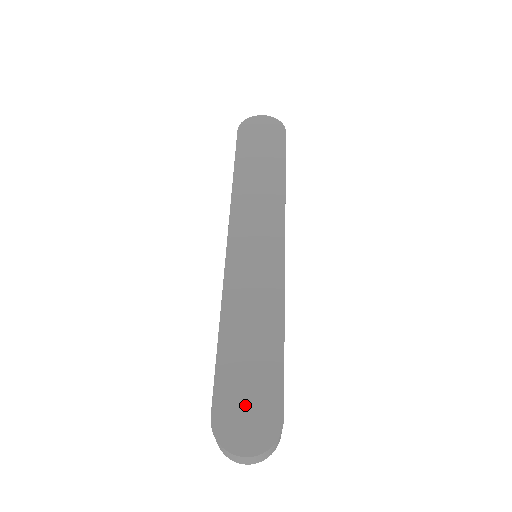
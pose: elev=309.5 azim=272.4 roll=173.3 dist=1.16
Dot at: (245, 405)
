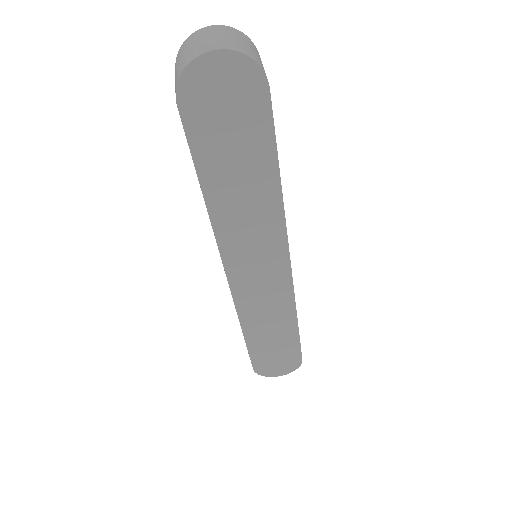
Dot at: (275, 361)
